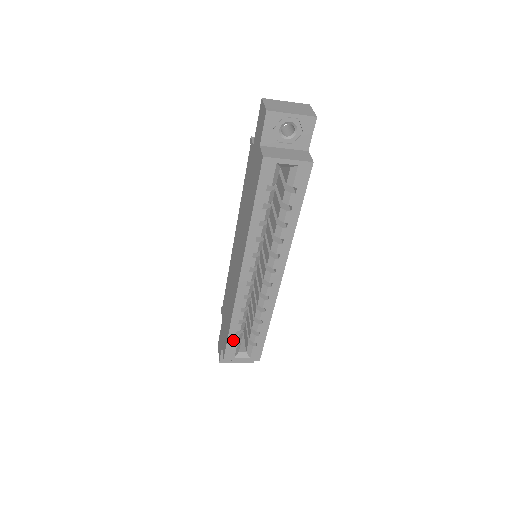
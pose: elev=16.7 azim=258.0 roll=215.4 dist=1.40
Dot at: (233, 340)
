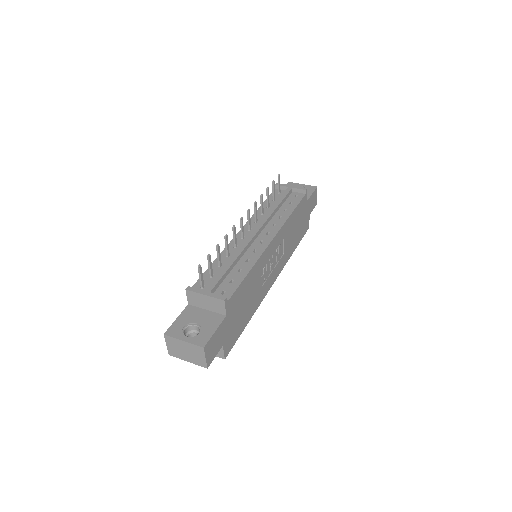
Dot at: occluded
